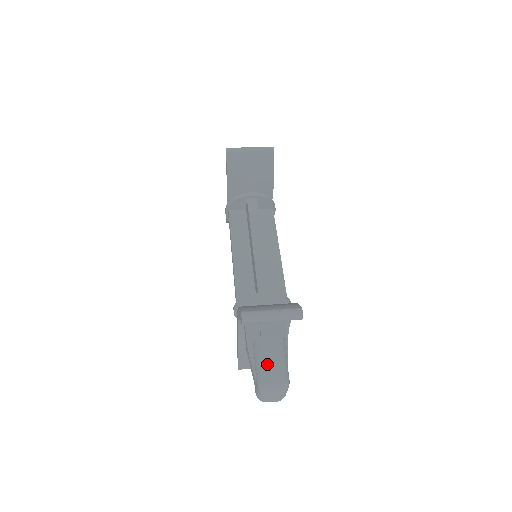
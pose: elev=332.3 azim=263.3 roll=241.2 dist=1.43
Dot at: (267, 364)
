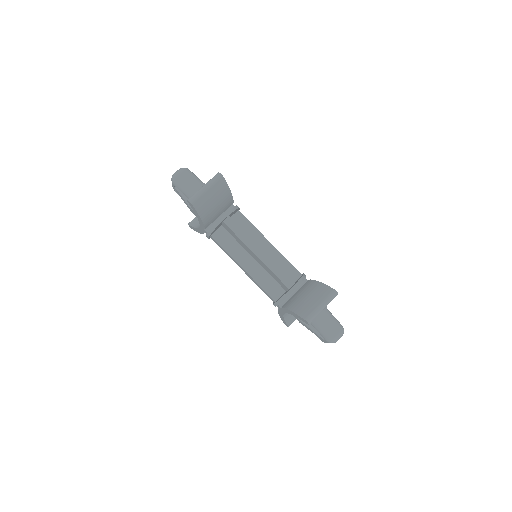
Dot at: (327, 328)
